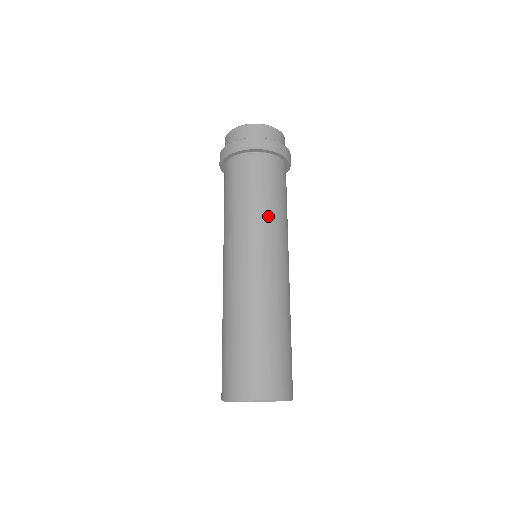
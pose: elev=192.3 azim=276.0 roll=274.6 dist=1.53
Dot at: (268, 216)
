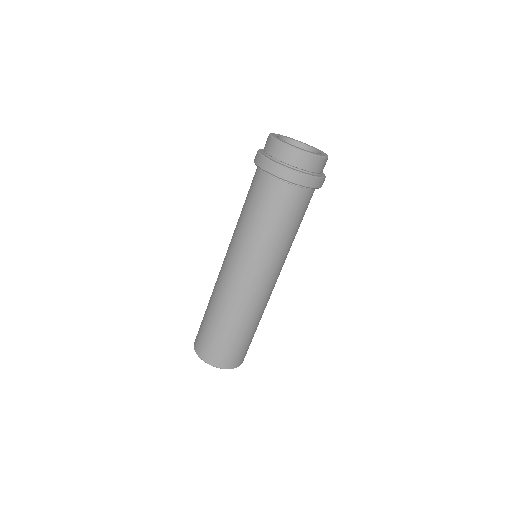
Dot at: (281, 246)
